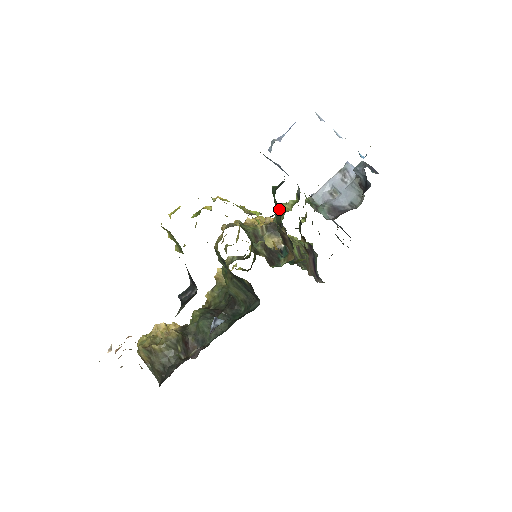
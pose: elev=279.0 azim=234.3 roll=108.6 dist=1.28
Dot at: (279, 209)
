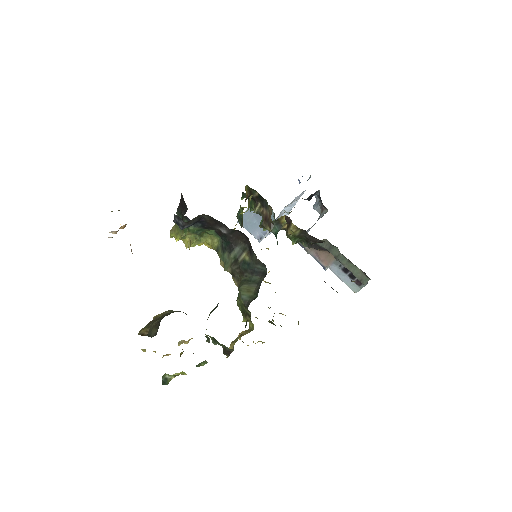
Dot at: (253, 201)
